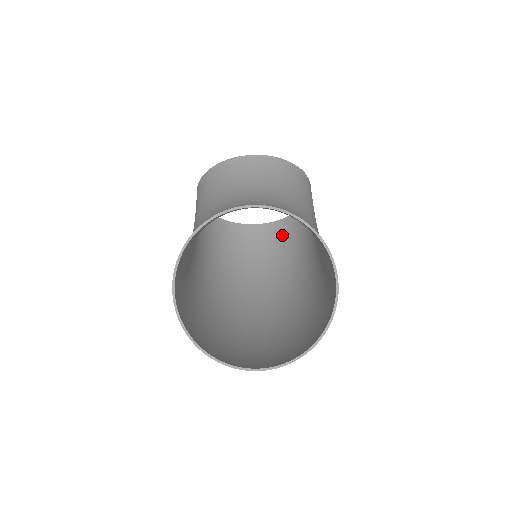
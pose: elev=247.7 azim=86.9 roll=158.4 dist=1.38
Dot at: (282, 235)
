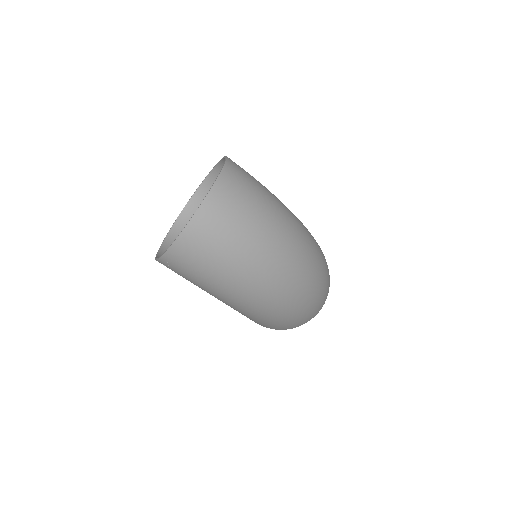
Dot at: occluded
